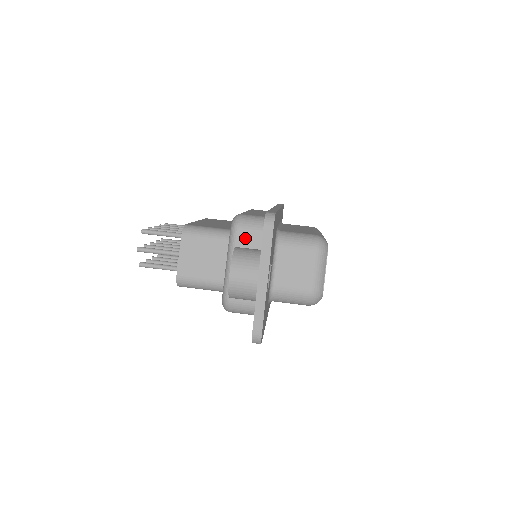
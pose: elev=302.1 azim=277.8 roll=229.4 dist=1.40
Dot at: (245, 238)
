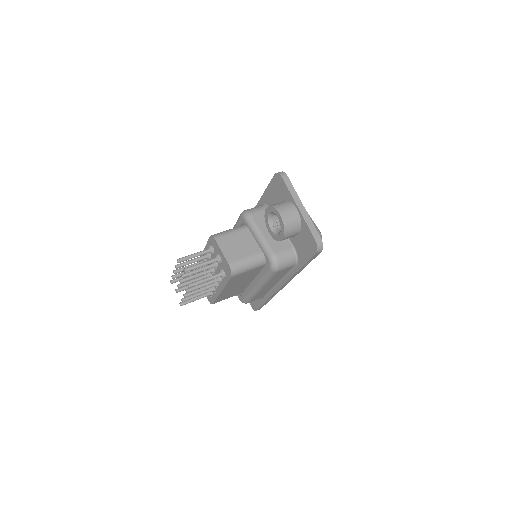
Dot at: (259, 217)
